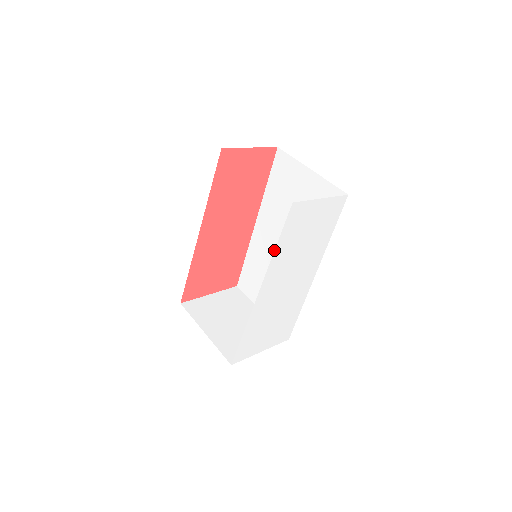
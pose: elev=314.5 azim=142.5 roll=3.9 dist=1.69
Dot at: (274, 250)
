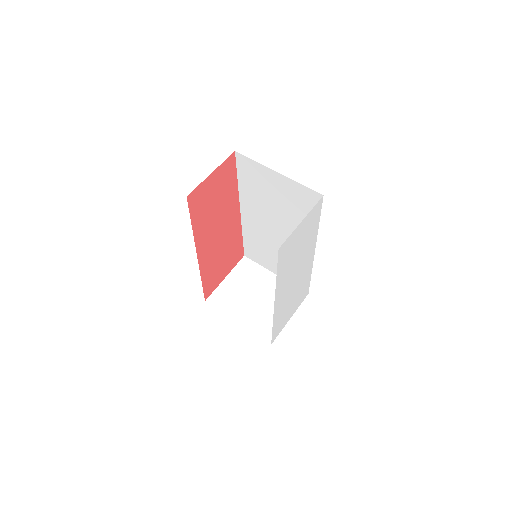
Dot at: (268, 232)
